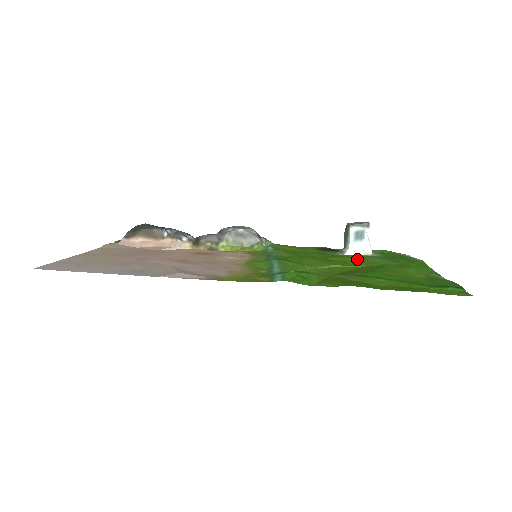
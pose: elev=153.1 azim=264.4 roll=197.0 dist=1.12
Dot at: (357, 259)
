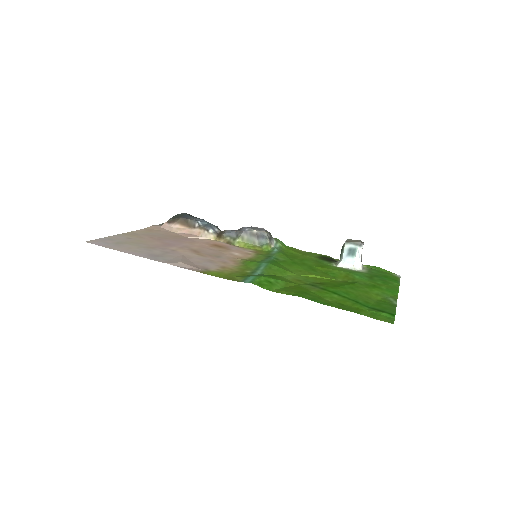
Dot at: (340, 273)
